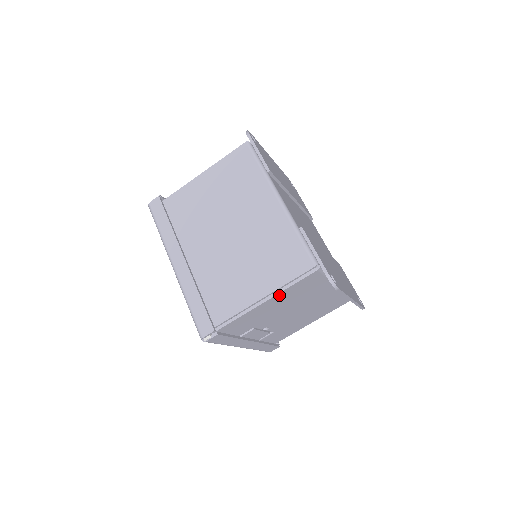
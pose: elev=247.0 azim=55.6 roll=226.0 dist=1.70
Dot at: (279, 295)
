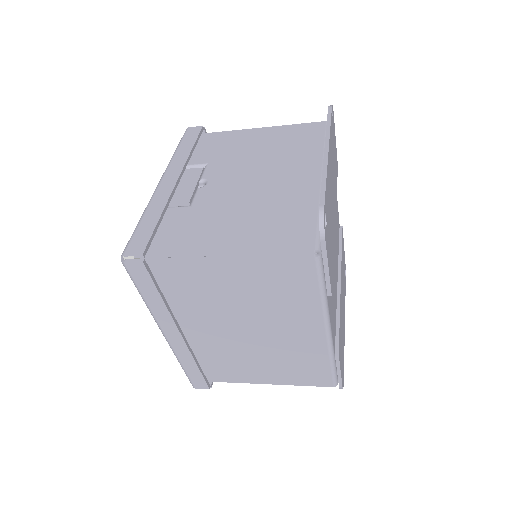
Dot at: occluded
